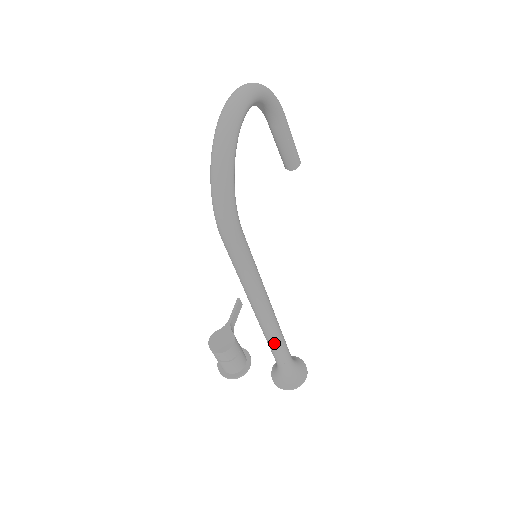
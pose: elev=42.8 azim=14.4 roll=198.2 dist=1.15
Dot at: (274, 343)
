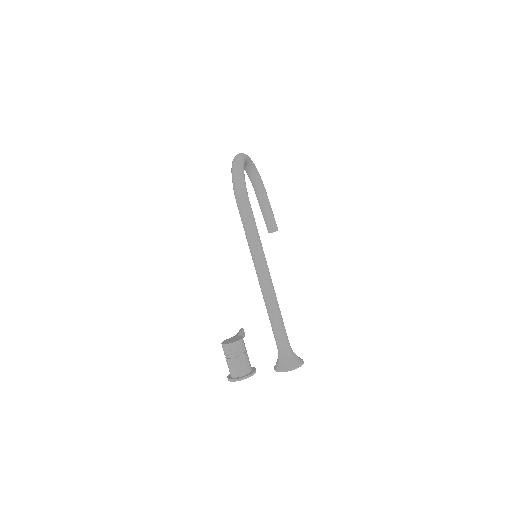
Dot at: (274, 311)
